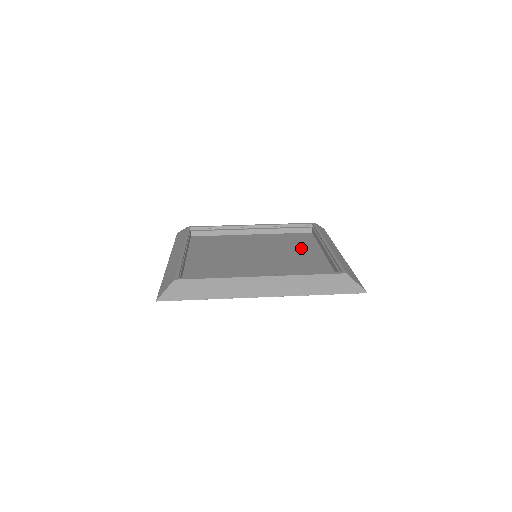
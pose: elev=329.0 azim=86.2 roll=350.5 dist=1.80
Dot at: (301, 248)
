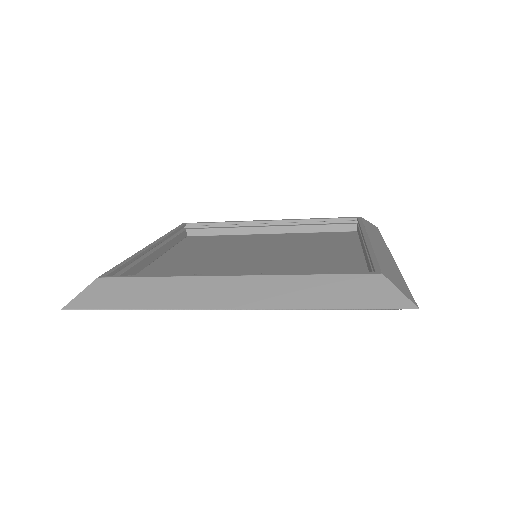
Dot at: (330, 248)
